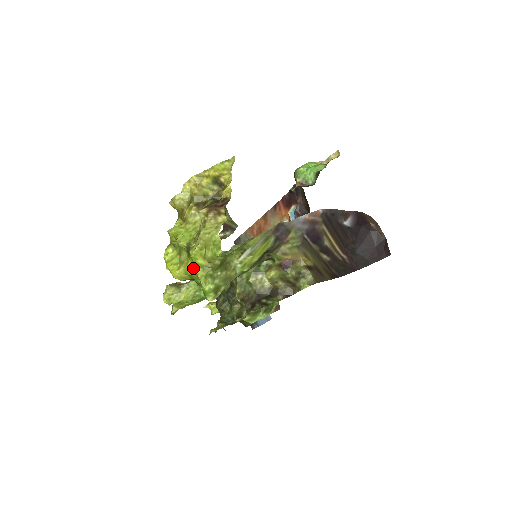
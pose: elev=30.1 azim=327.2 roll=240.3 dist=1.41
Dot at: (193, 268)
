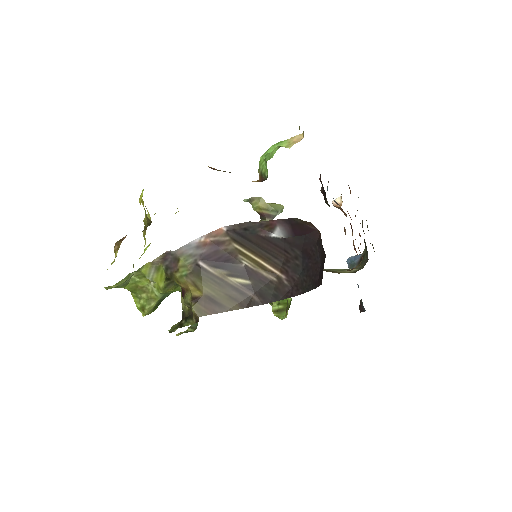
Dot at: occluded
